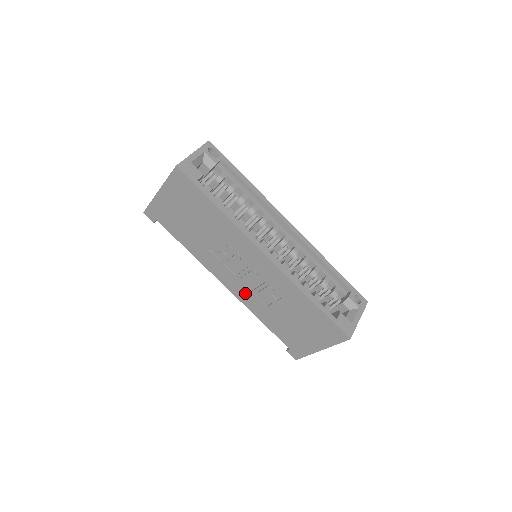
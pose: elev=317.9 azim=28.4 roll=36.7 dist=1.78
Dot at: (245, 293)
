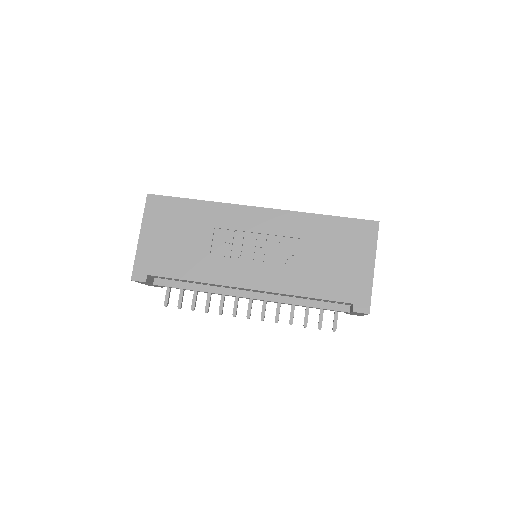
Dot at: (270, 275)
